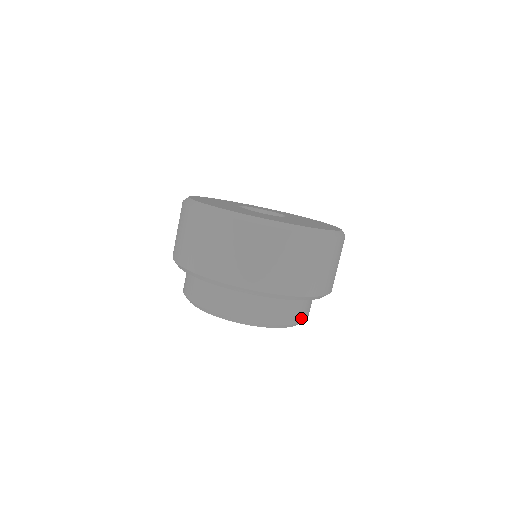
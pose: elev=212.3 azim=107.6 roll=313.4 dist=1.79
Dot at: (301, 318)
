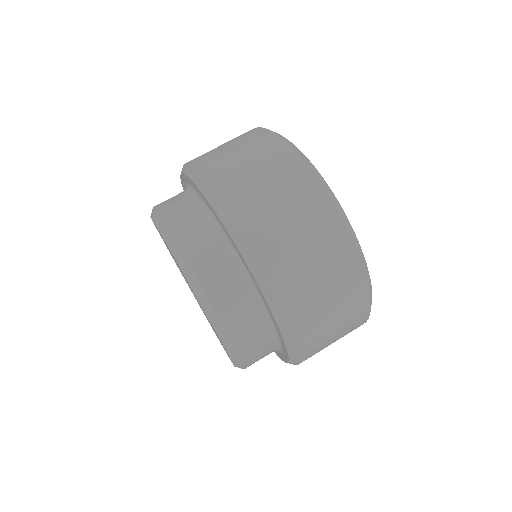
Dot at: (249, 360)
